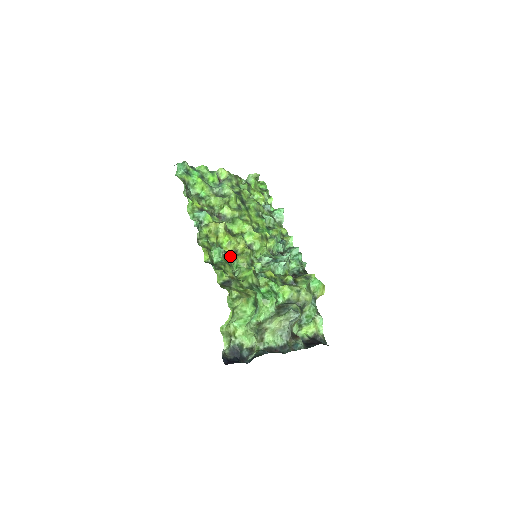
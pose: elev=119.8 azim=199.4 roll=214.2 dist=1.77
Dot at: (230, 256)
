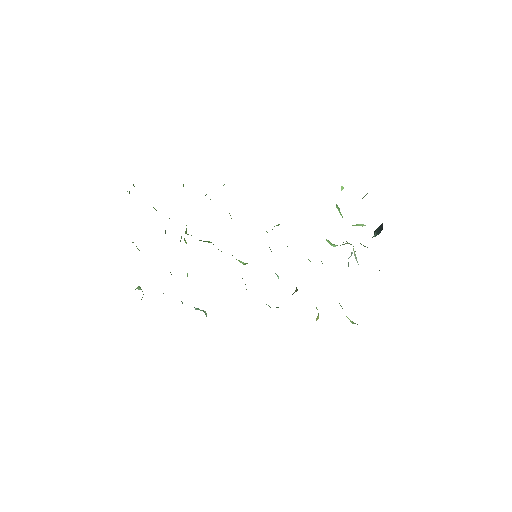
Dot at: occluded
